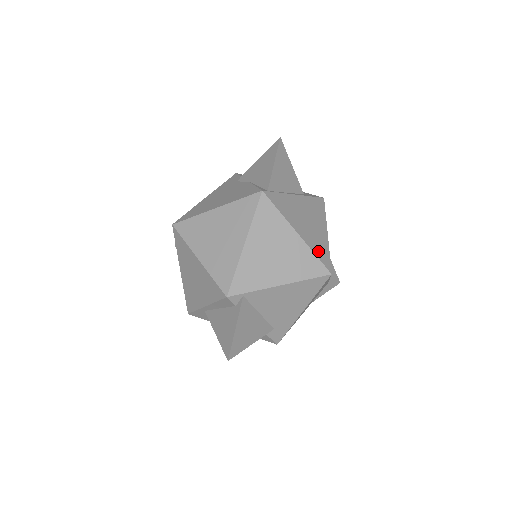
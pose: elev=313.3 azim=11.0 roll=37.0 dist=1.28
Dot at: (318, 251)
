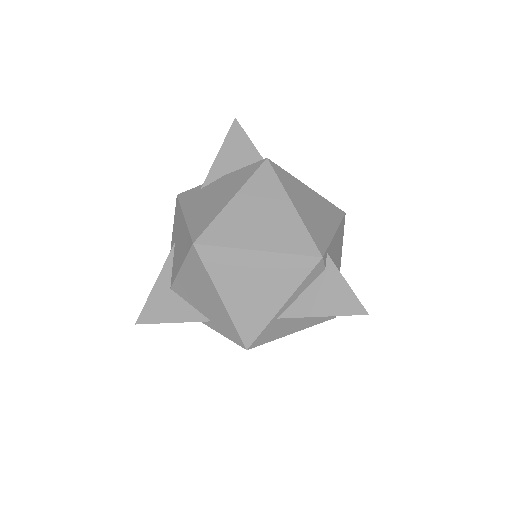
Dot at: occluded
